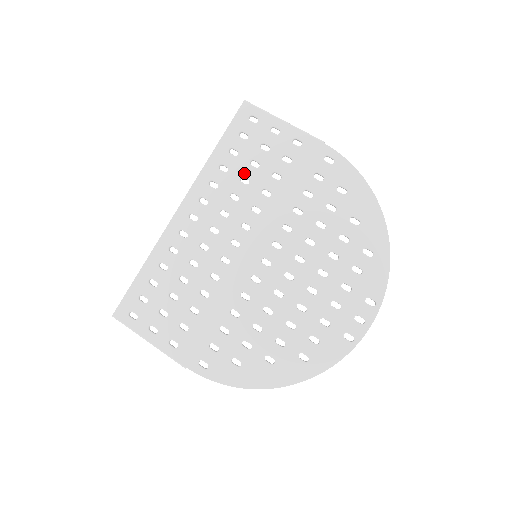
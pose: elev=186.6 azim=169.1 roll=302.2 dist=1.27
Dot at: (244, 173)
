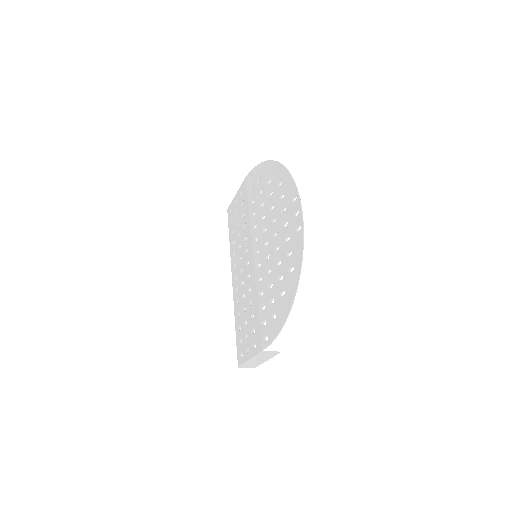
Dot at: (237, 232)
